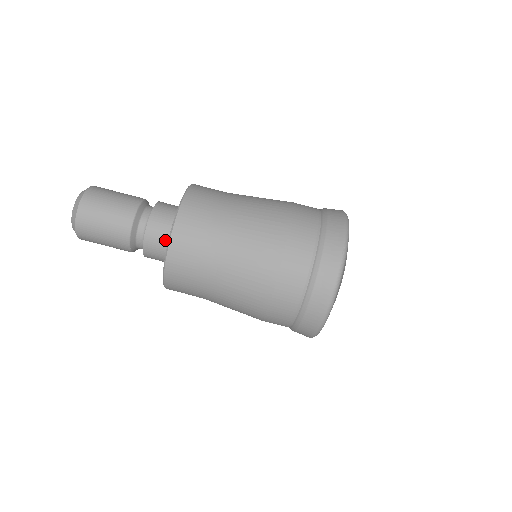
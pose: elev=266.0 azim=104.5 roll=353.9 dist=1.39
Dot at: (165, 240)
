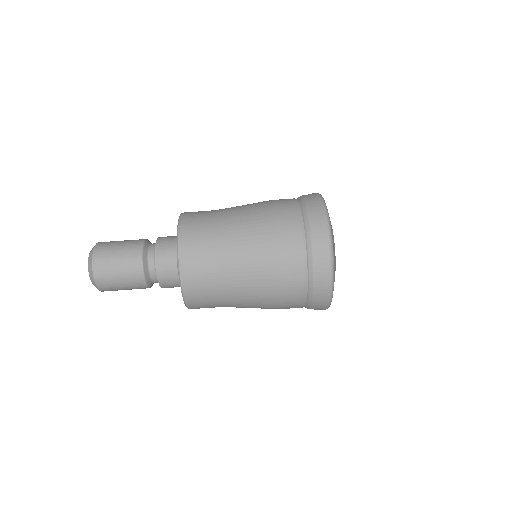
Dot at: (175, 239)
